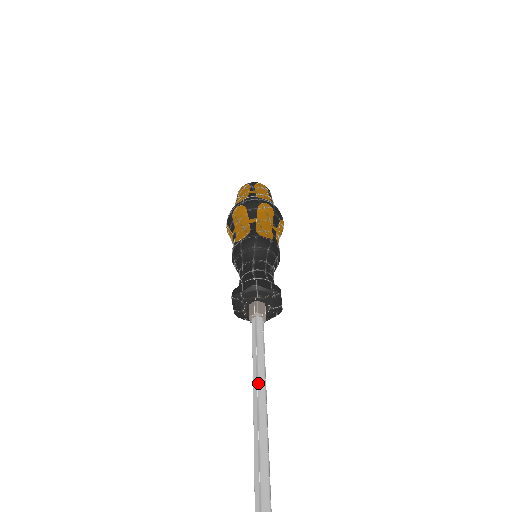
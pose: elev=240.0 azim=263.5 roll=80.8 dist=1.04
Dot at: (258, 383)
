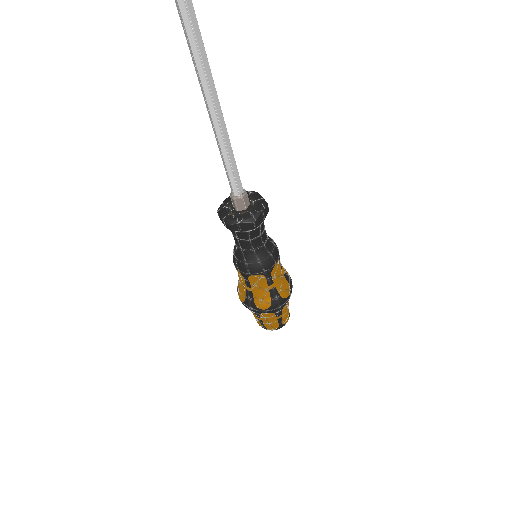
Dot at: occluded
